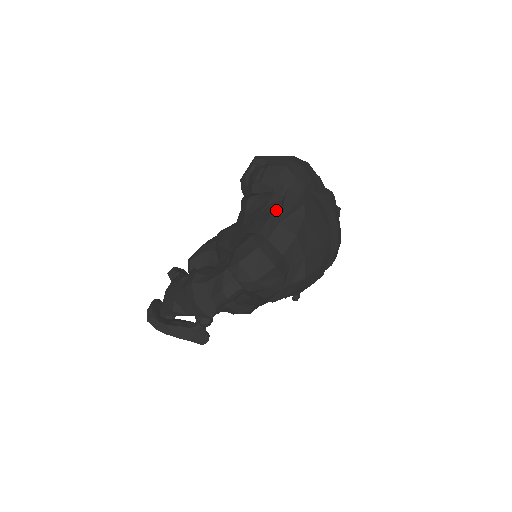
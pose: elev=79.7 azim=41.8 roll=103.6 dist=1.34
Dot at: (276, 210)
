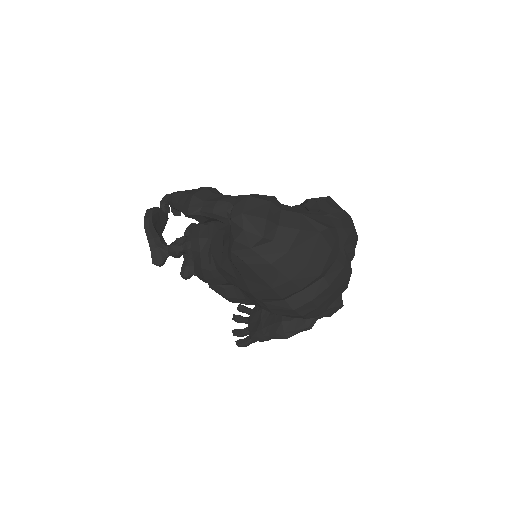
Dot at: (307, 212)
